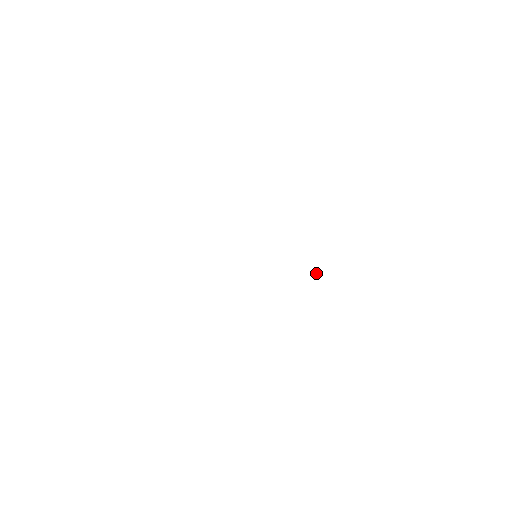
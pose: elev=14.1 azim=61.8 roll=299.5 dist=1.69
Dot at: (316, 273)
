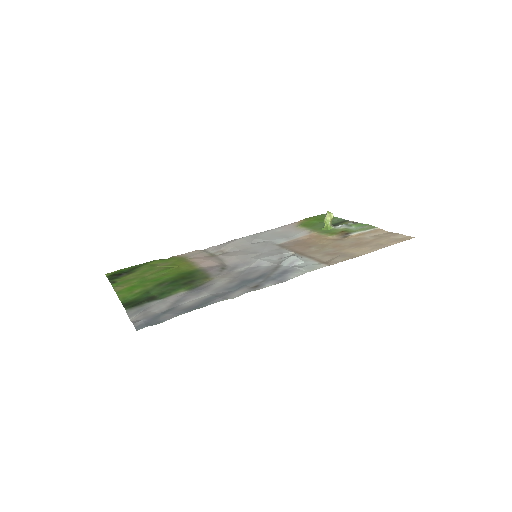
Dot at: (327, 224)
